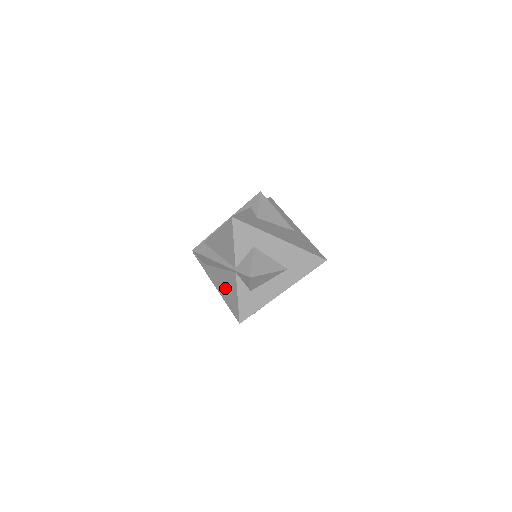
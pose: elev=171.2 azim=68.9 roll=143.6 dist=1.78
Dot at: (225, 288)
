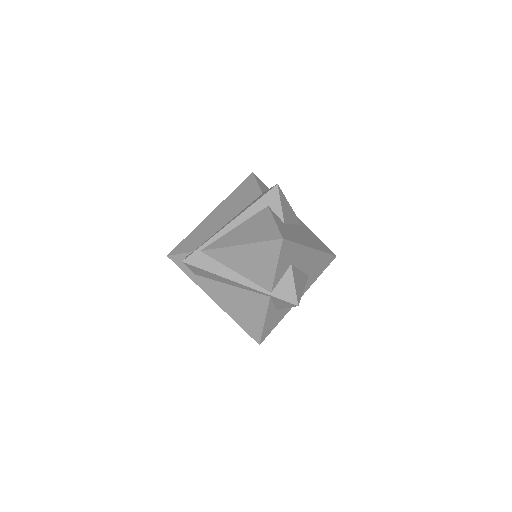
Dot at: (239, 308)
